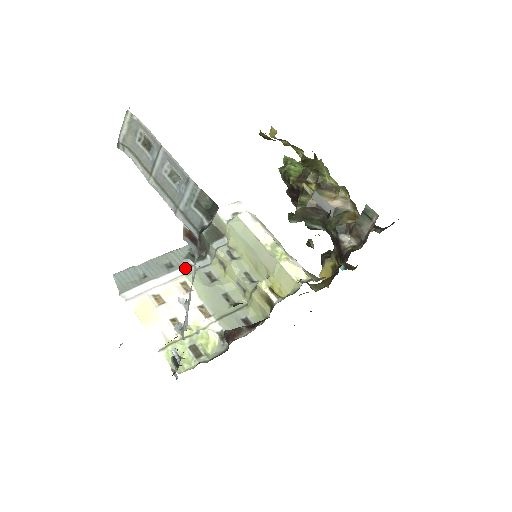
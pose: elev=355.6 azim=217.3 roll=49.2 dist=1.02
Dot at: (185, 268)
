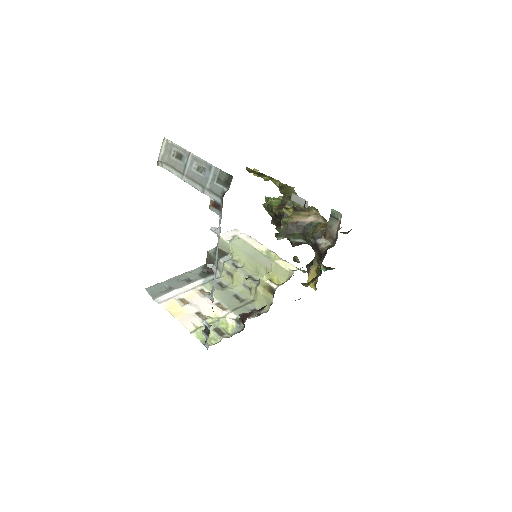
Dot at: (201, 280)
